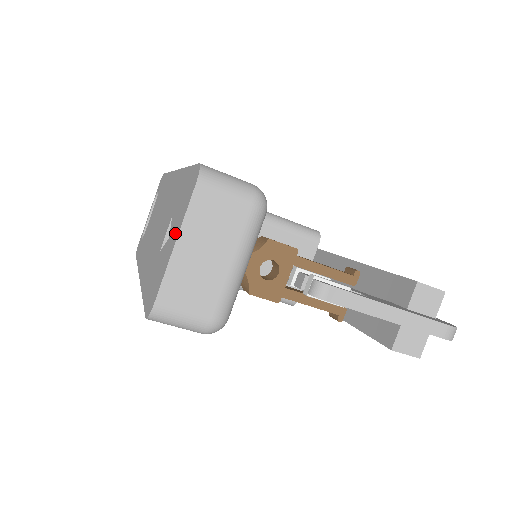
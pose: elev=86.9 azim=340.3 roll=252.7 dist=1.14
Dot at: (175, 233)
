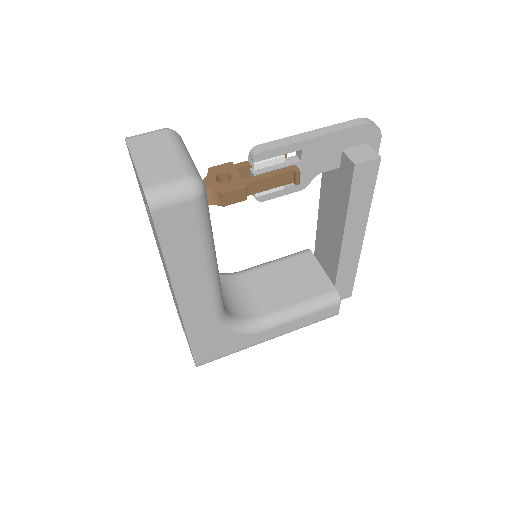
Dot at: (135, 170)
